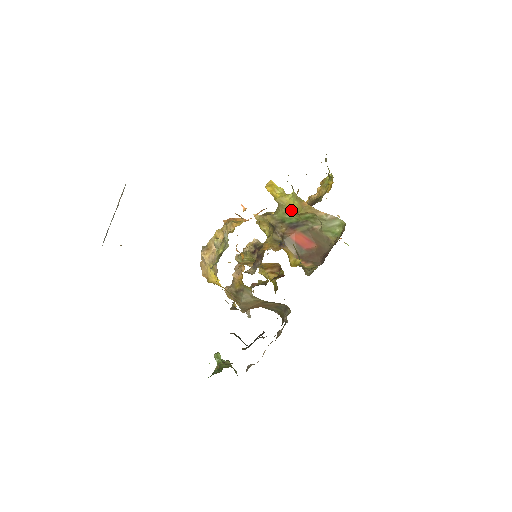
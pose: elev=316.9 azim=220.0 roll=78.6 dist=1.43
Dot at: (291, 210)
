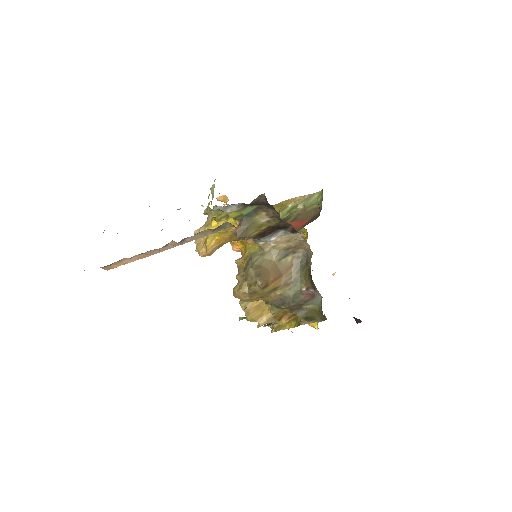
Dot at: occluded
